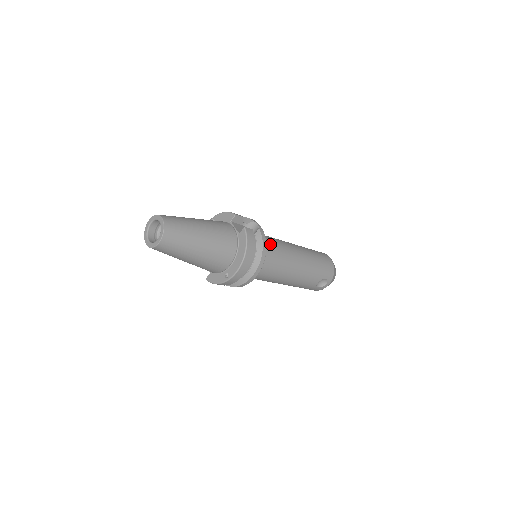
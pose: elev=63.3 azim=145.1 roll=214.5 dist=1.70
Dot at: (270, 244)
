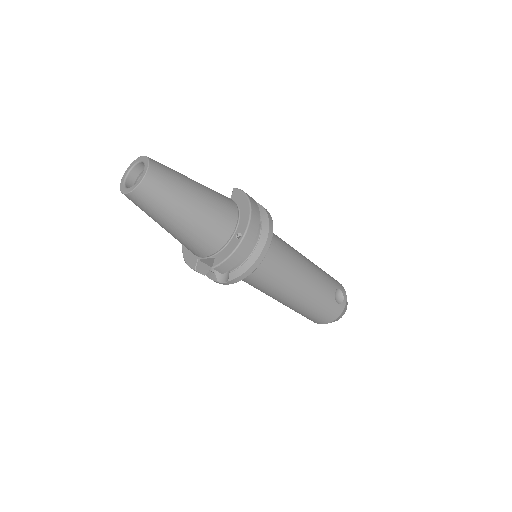
Dot at: occluded
